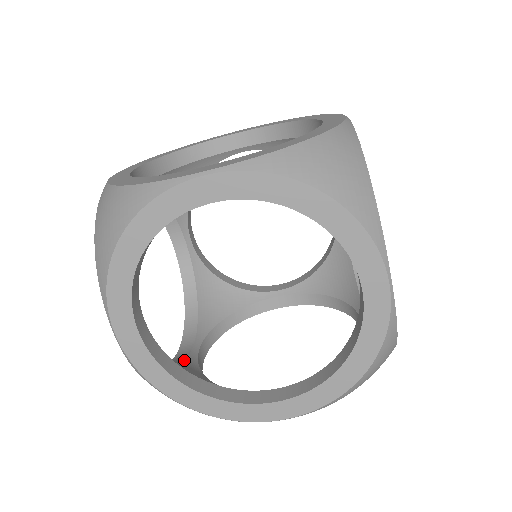
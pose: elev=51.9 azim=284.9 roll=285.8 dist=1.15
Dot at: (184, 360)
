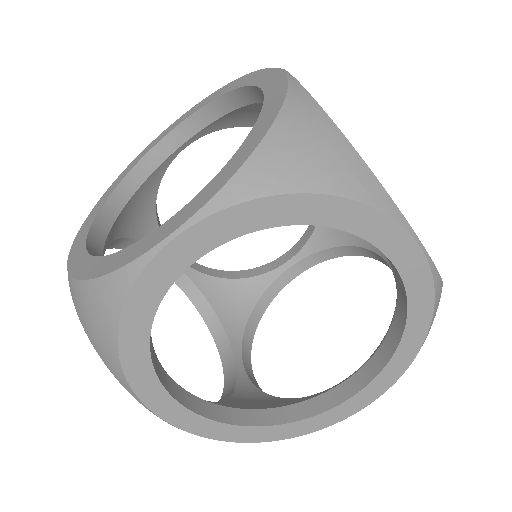
Dot at: occluded
